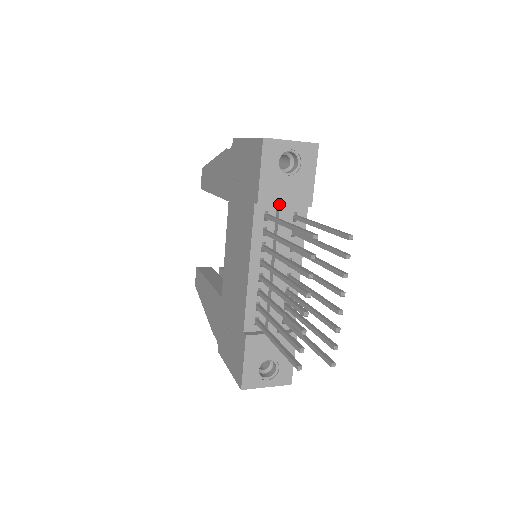
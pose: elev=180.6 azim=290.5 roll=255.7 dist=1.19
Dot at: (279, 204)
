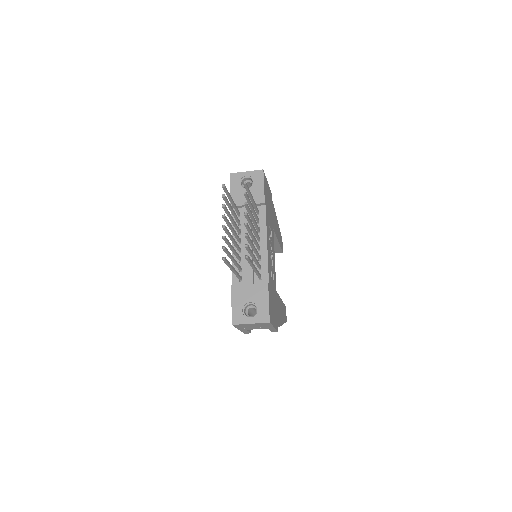
Dot at: (243, 205)
